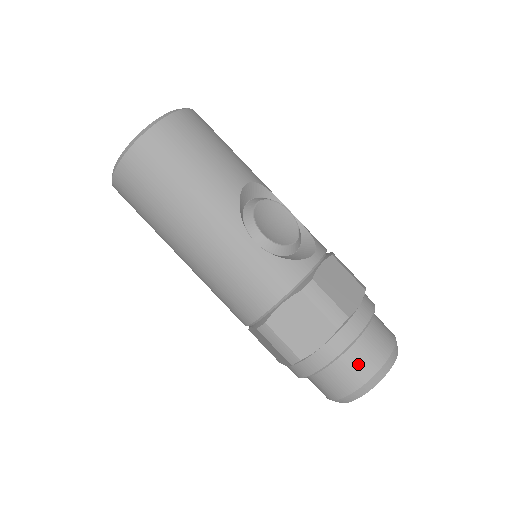
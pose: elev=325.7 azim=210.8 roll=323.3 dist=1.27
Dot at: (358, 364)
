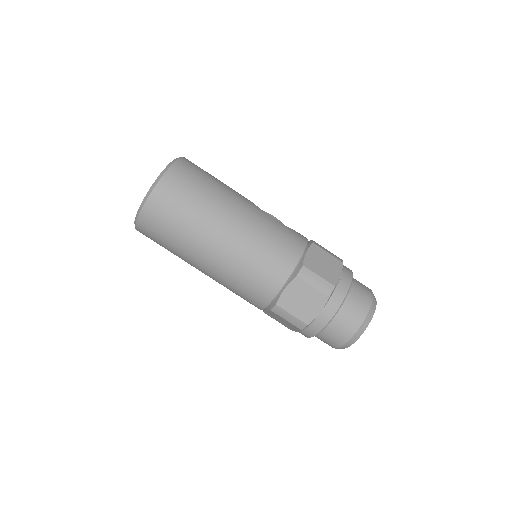
Dot at: (362, 288)
